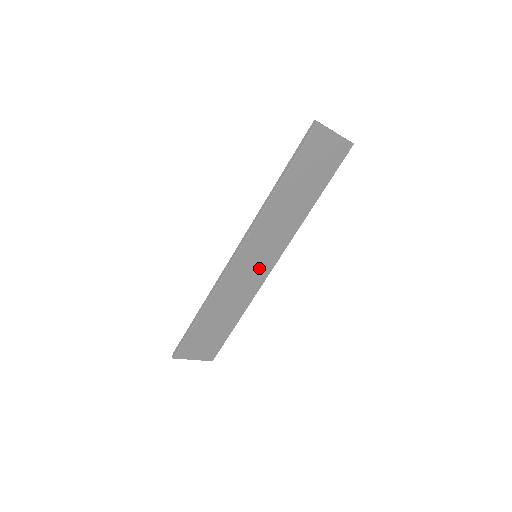
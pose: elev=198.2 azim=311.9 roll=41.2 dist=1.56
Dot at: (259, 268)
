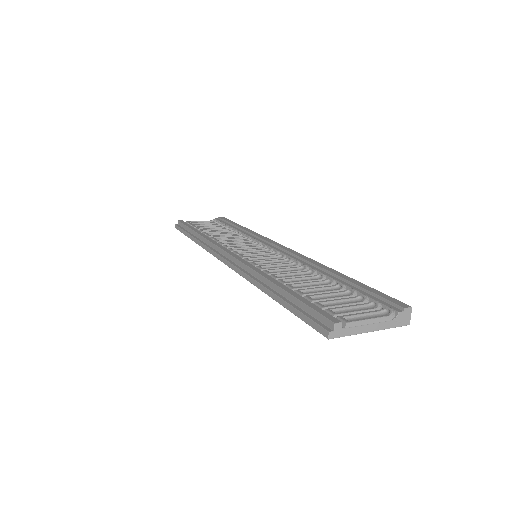
Dot at: occluded
